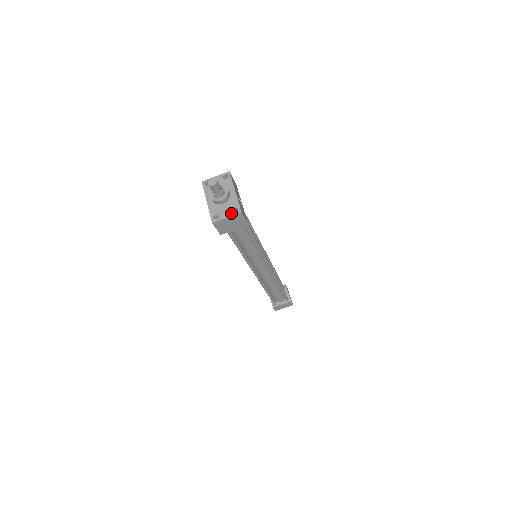
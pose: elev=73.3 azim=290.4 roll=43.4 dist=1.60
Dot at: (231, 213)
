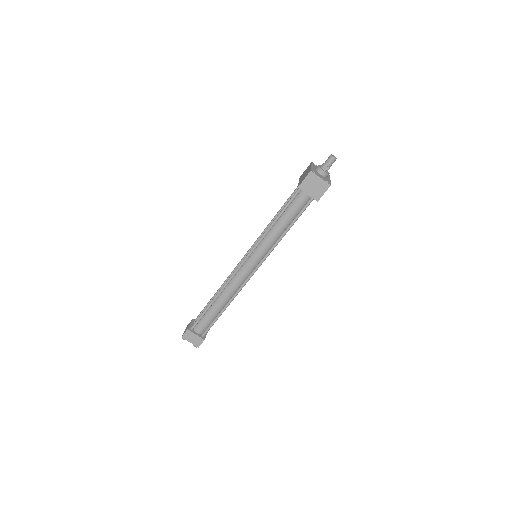
Dot at: (324, 180)
